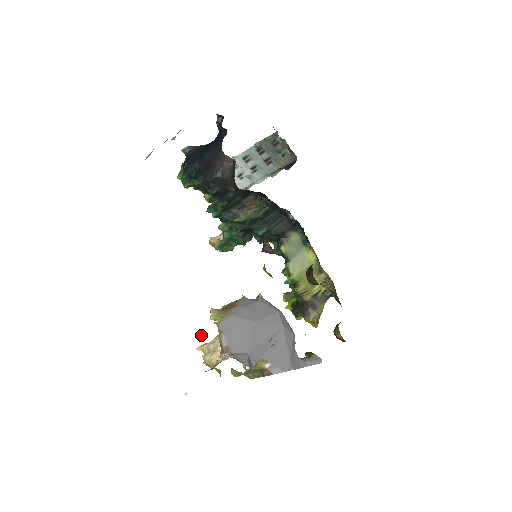
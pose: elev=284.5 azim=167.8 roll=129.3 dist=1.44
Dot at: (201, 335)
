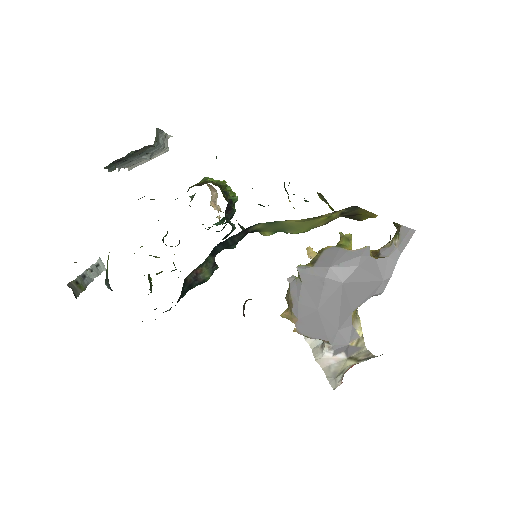
Dot at: occluded
